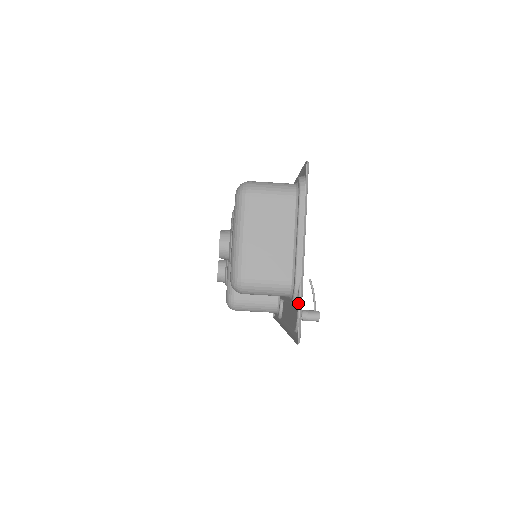
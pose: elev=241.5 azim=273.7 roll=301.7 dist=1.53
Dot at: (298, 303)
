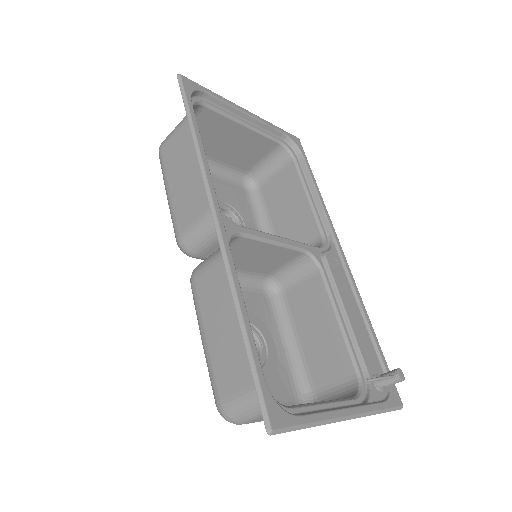
Dot at: (377, 402)
